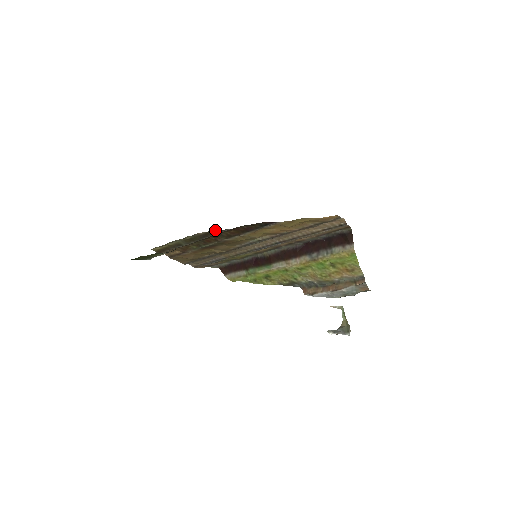
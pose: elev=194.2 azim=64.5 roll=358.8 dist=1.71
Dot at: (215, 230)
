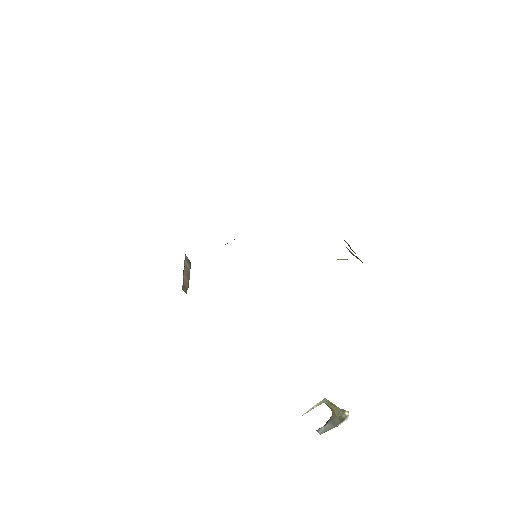
Dot at: occluded
